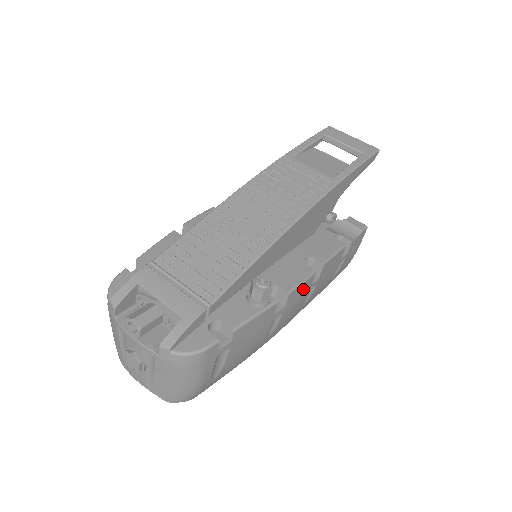
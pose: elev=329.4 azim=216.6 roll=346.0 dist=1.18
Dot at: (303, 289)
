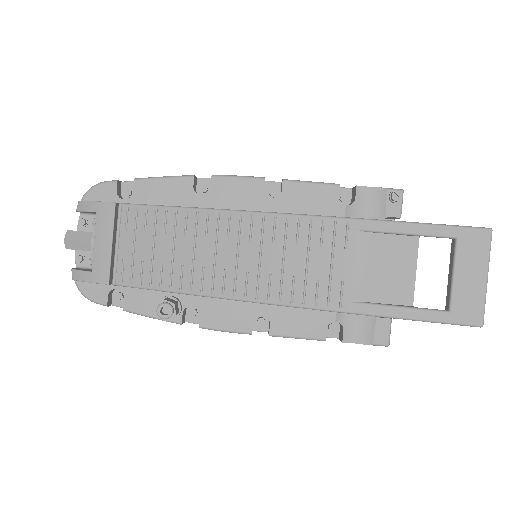
Dot at: occluded
